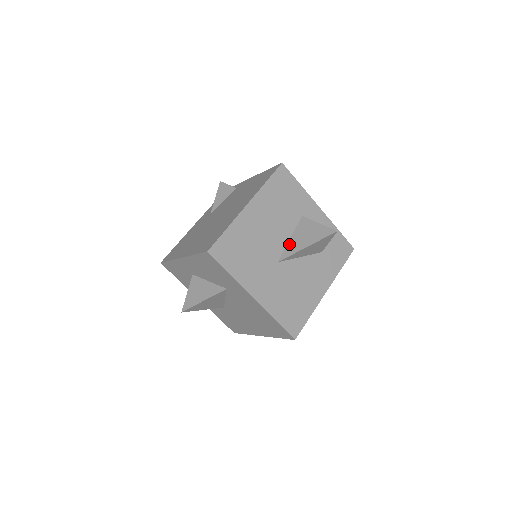
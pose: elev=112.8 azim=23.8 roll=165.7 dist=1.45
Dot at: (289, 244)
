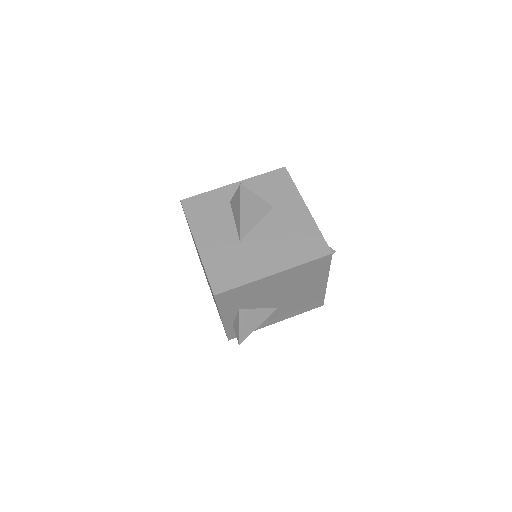
Dot at: occluded
